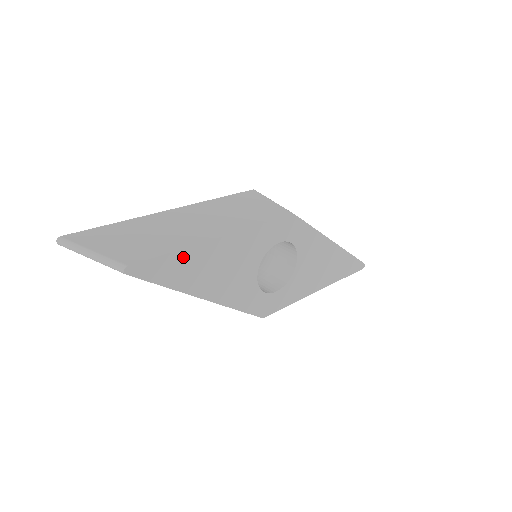
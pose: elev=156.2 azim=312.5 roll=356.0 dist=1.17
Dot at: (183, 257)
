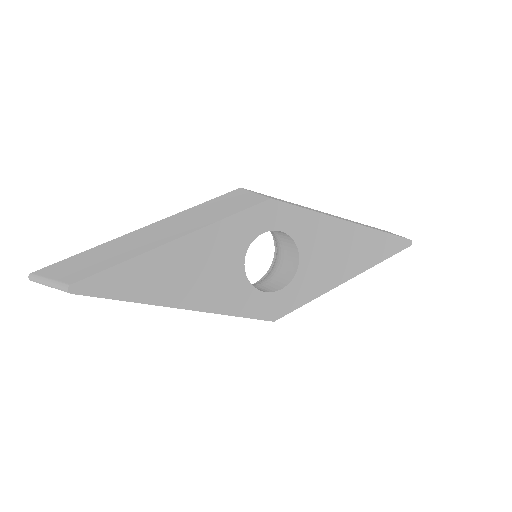
Dot at: (136, 267)
